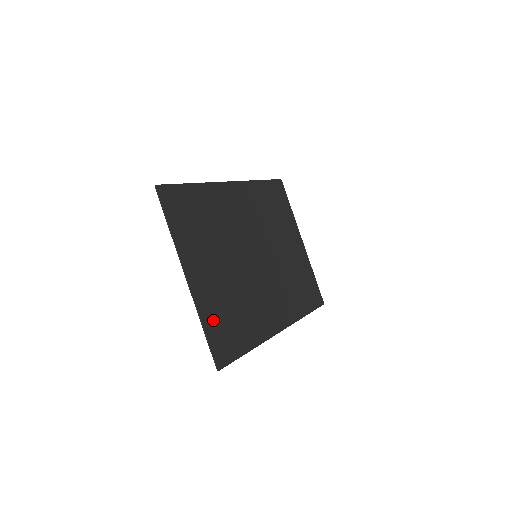
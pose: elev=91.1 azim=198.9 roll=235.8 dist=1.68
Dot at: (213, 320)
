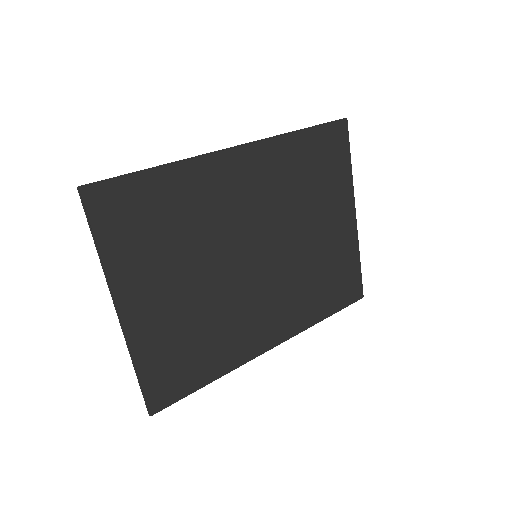
Dot at: (155, 358)
